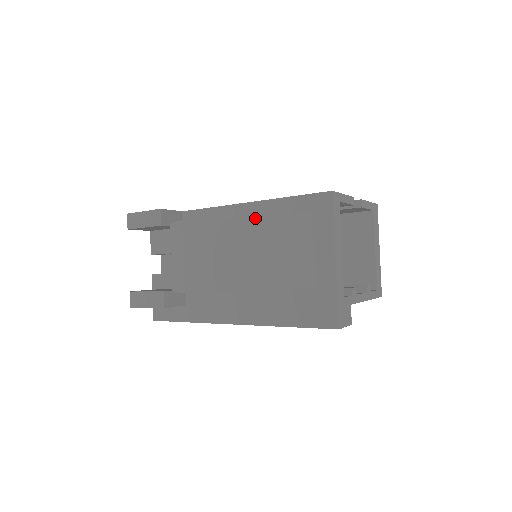
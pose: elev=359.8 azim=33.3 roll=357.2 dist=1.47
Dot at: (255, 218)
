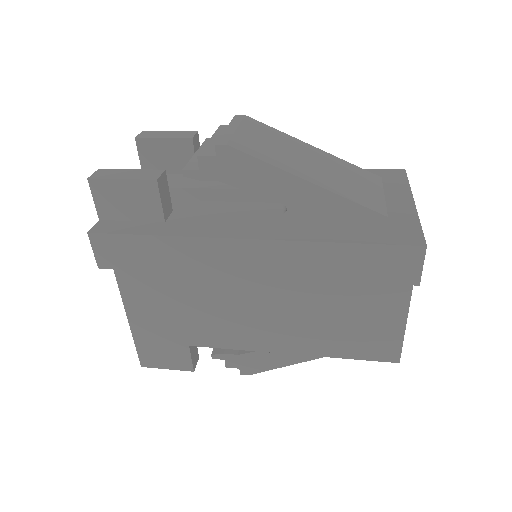
Dot at: (324, 152)
